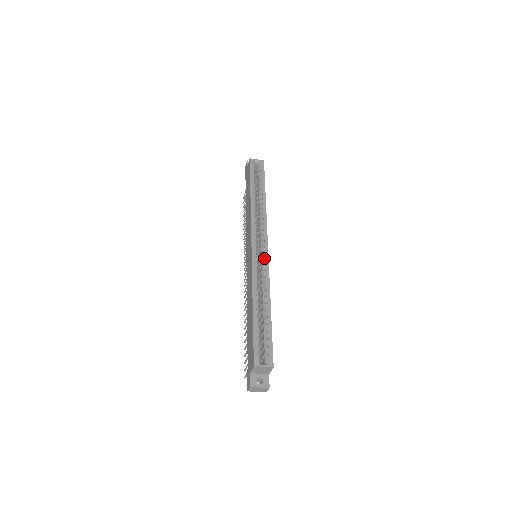
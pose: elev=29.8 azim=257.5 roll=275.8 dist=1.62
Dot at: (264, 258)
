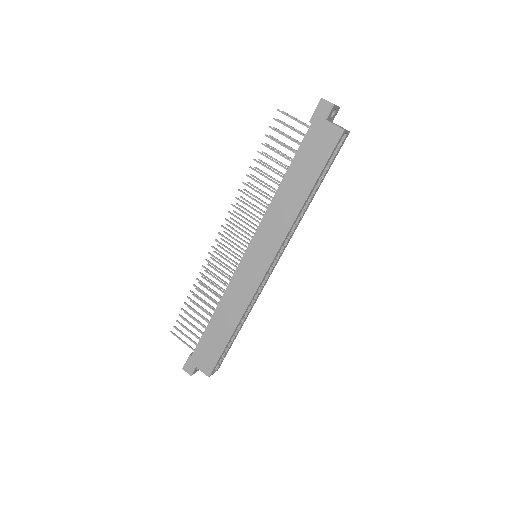
Dot at: (266, 277)
